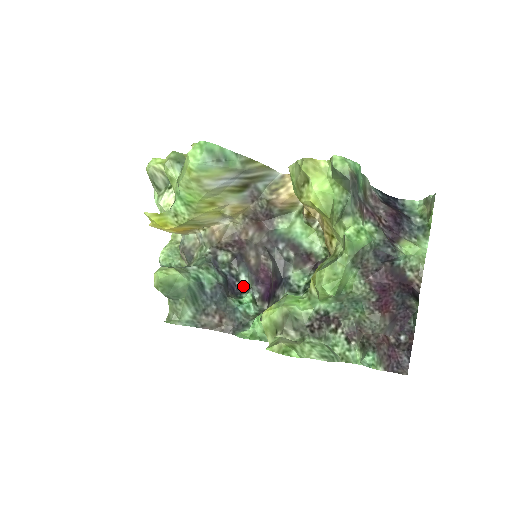
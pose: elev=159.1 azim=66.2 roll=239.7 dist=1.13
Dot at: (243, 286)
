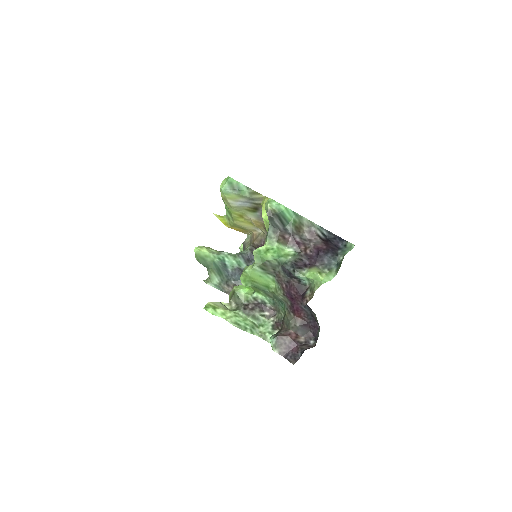
Dot at: occluded
